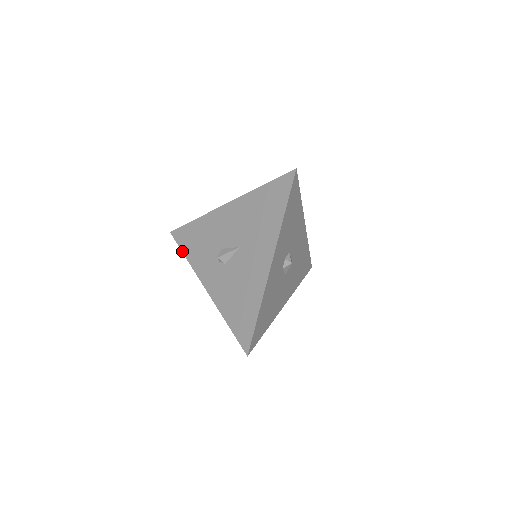
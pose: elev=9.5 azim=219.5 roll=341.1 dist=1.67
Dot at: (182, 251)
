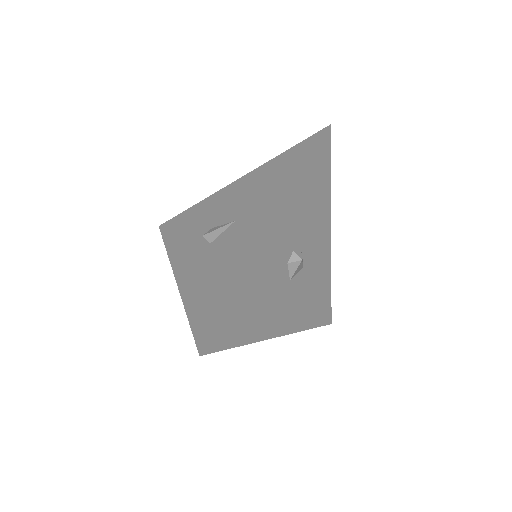
Dot at: (164, 242)
